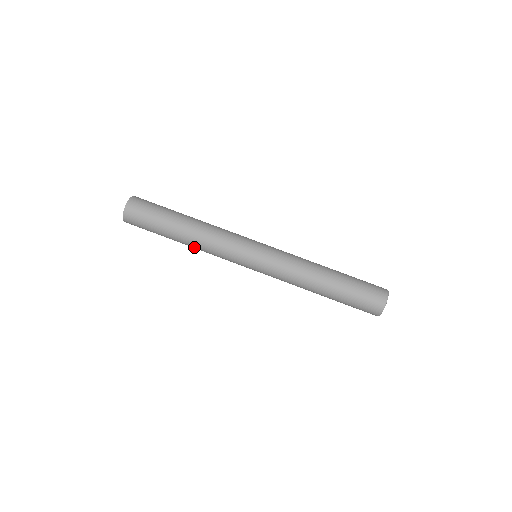
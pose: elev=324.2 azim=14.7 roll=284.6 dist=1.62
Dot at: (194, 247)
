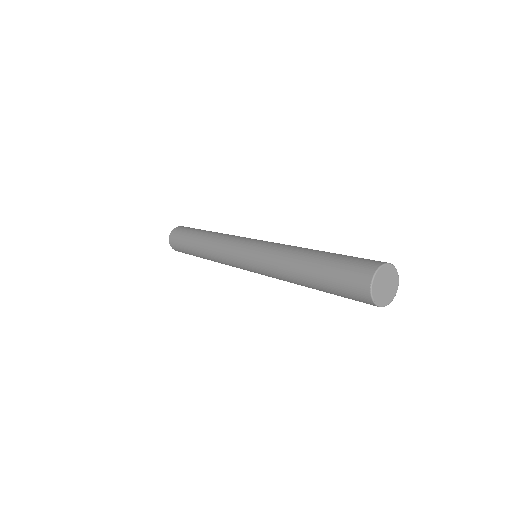
Dot at: (211, 260)
